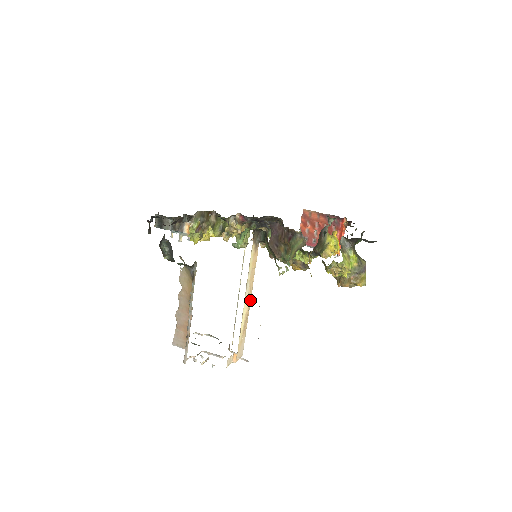
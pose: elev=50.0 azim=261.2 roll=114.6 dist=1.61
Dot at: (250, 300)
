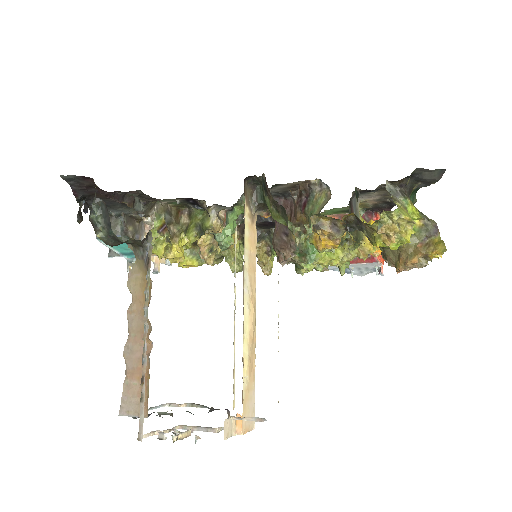
Dot at: (254, 312)
